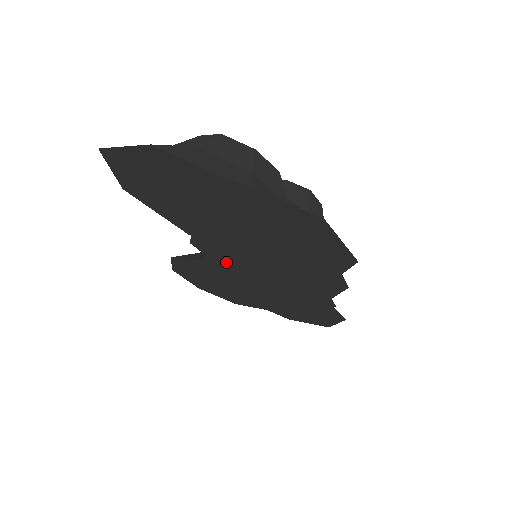
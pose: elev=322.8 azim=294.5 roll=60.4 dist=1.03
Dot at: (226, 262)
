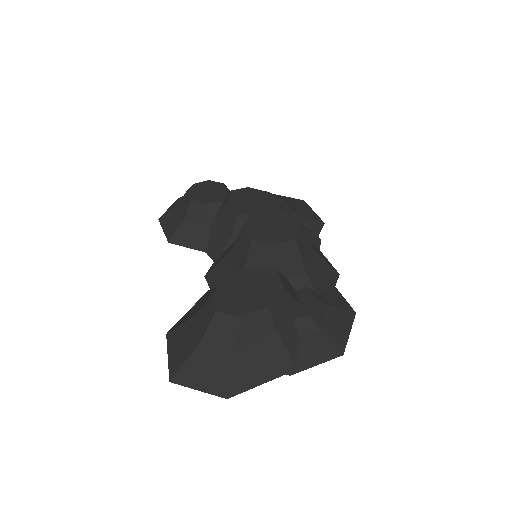
Dot at: occluded
